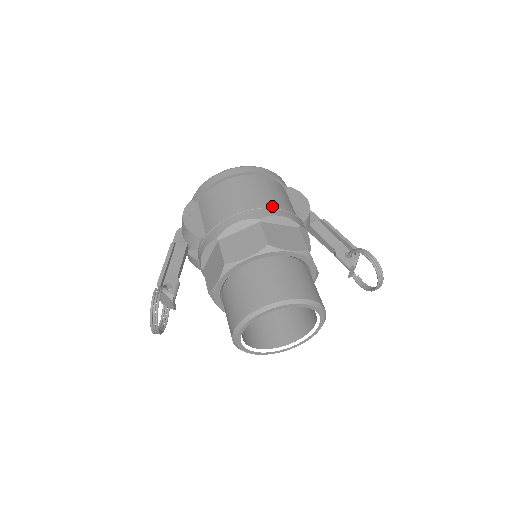
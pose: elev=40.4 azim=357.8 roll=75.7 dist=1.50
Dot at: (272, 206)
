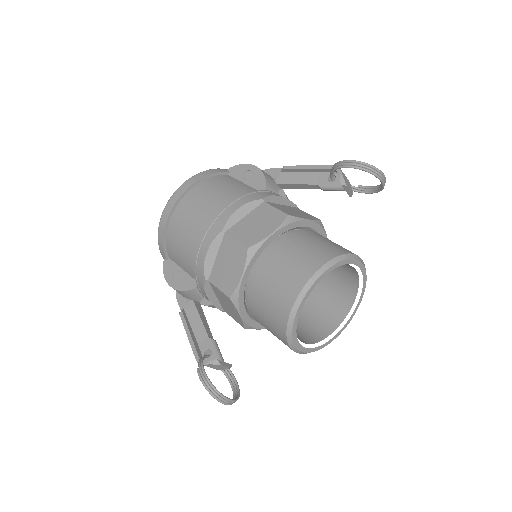
Dot at: (224, 206)
